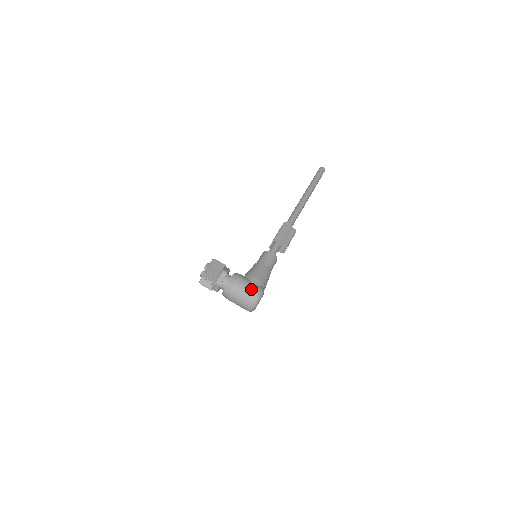
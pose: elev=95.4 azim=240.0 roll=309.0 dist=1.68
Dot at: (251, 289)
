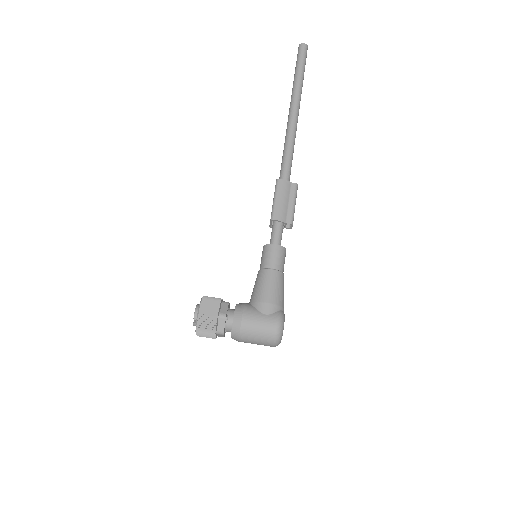
Dot at: (265, 326)
